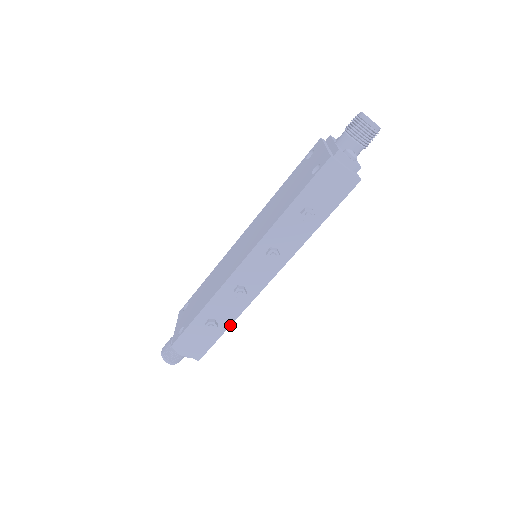
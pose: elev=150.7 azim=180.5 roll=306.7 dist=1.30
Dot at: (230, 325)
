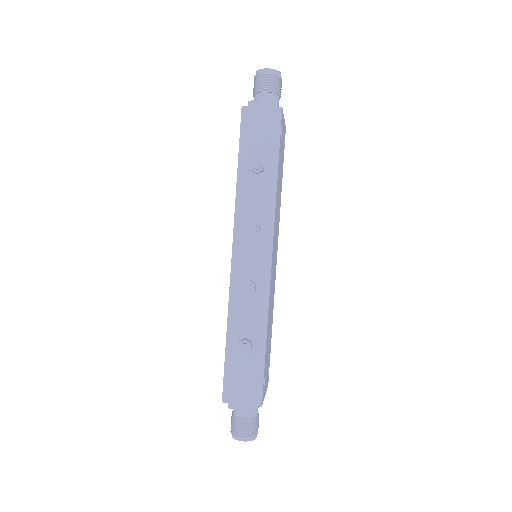
Dot at: (266, 336)
